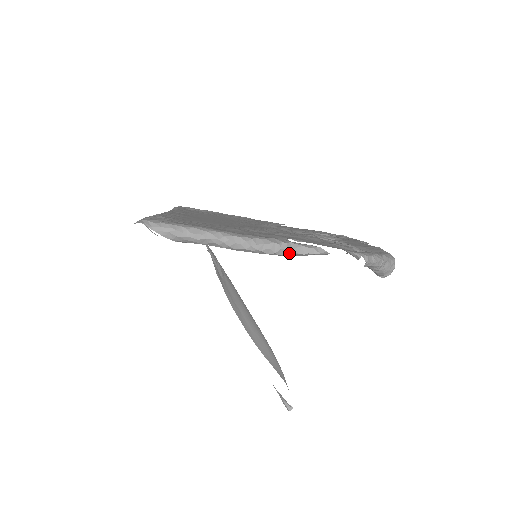
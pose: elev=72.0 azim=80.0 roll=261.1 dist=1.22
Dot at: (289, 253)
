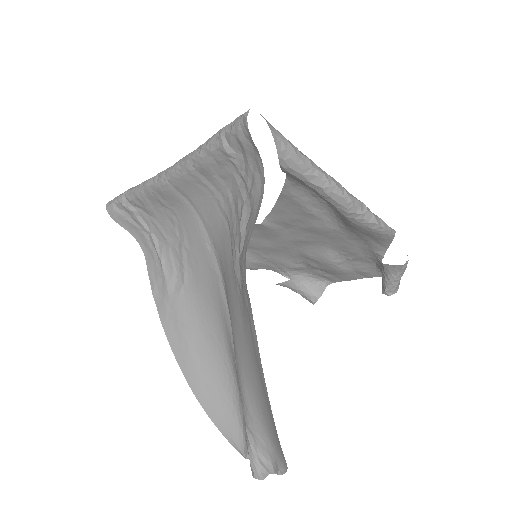
Dot at: (370, 220)
